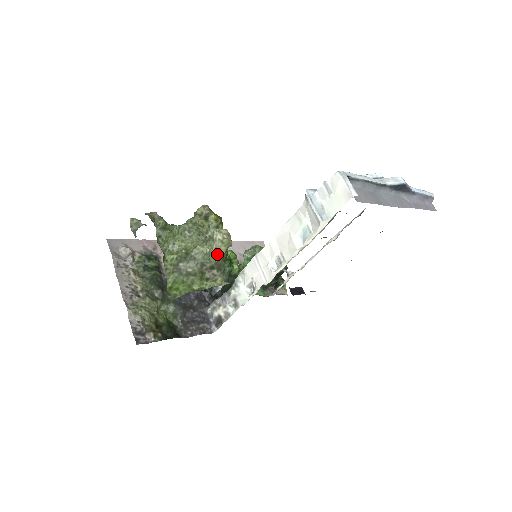
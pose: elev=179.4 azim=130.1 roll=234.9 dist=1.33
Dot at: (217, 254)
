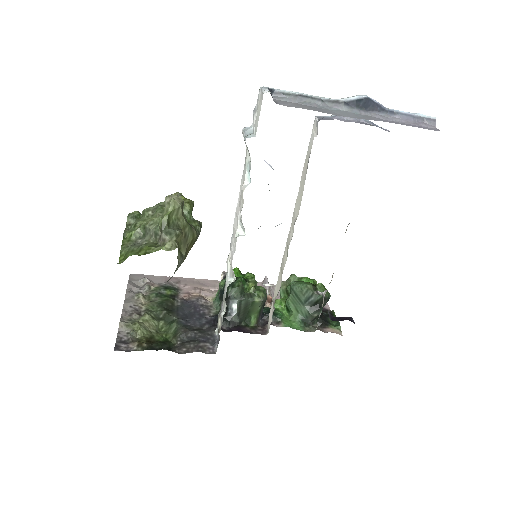
Dot at: (163, 216)
